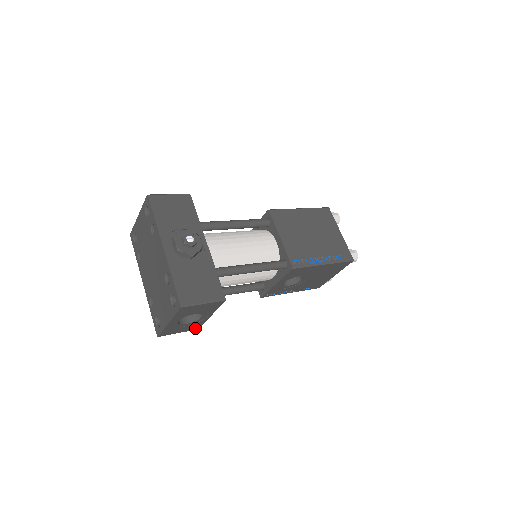
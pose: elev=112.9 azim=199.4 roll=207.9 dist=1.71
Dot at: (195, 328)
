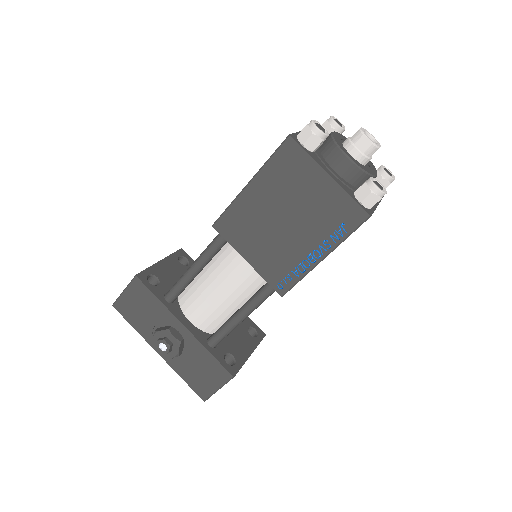
Dot at: occluded
